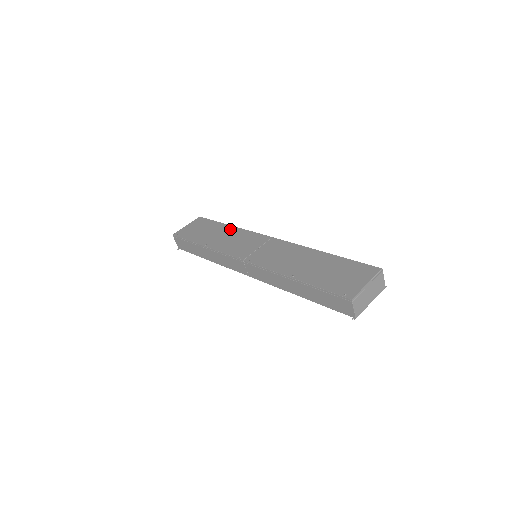
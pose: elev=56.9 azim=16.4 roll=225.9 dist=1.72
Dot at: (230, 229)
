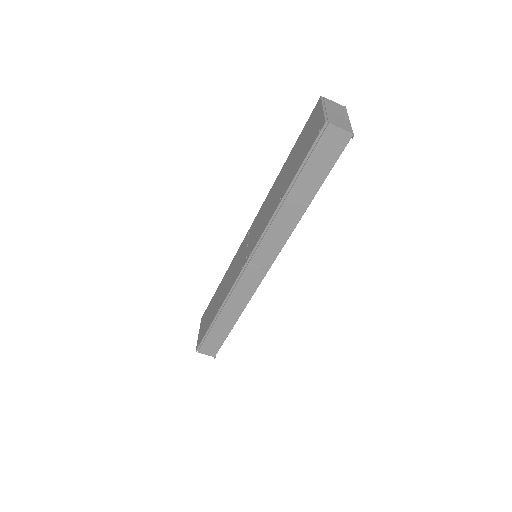
Dot at: (223, 281)
